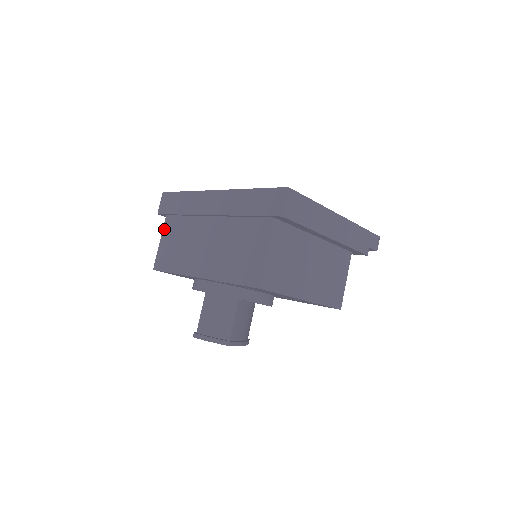
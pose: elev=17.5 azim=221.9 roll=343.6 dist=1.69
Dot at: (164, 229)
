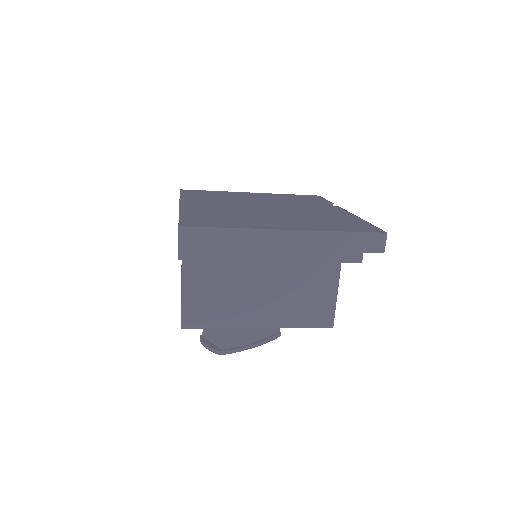
Dot at: occluded
